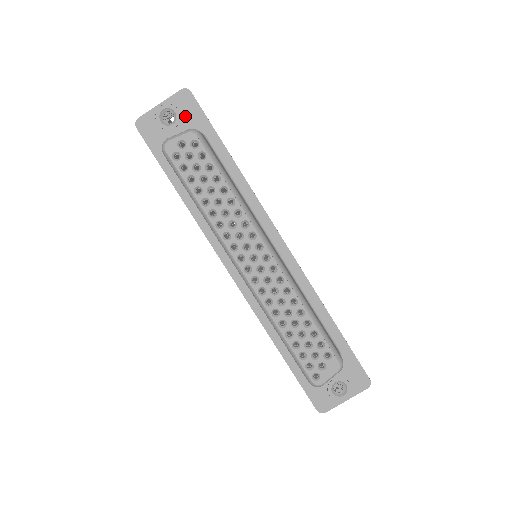
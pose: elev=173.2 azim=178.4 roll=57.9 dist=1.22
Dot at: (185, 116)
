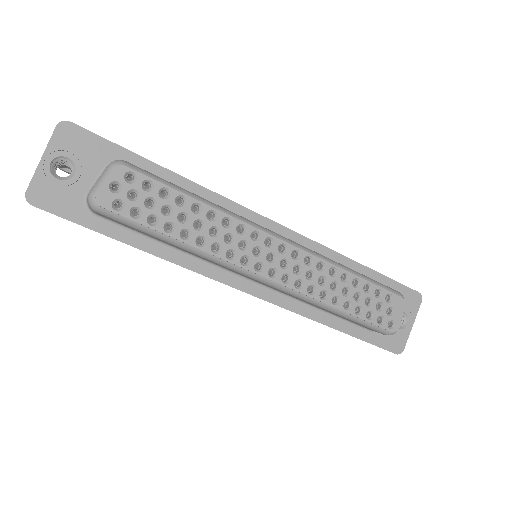
Dot at: (83, 155)
